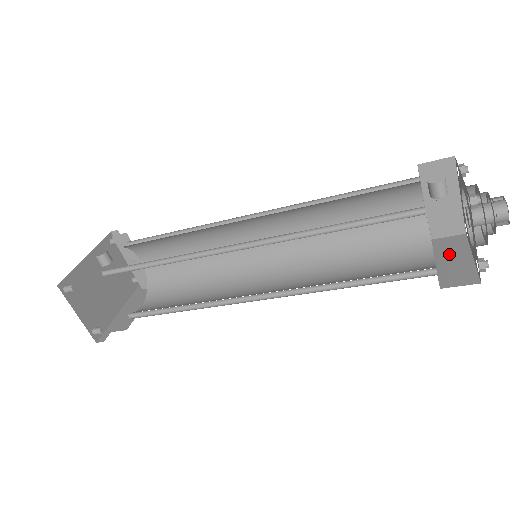
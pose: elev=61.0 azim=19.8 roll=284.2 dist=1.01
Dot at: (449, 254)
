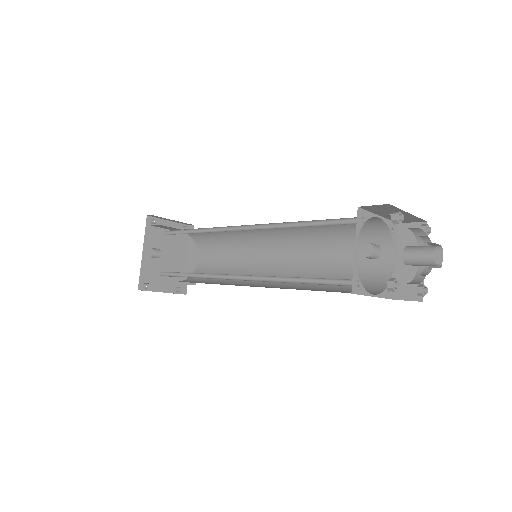
Dot at: occluded
